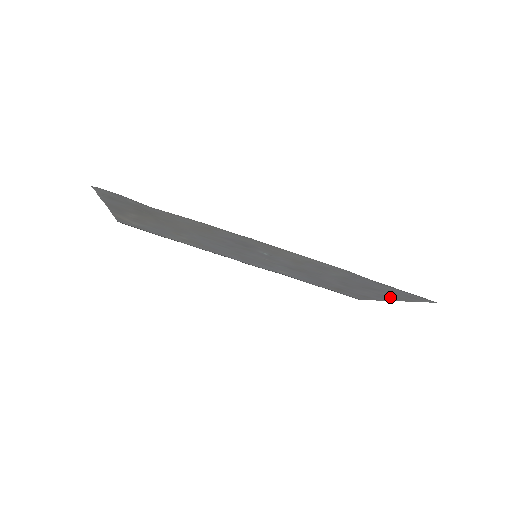
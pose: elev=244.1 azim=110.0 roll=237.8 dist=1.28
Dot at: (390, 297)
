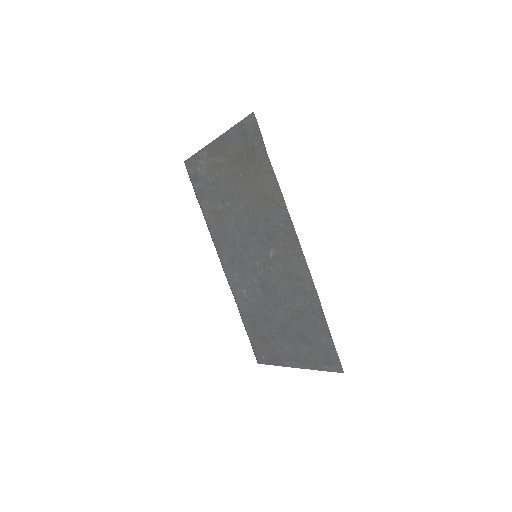
Dot at: (304, 360)
